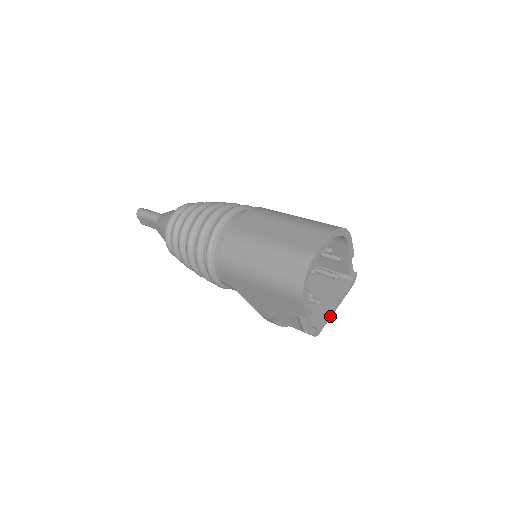
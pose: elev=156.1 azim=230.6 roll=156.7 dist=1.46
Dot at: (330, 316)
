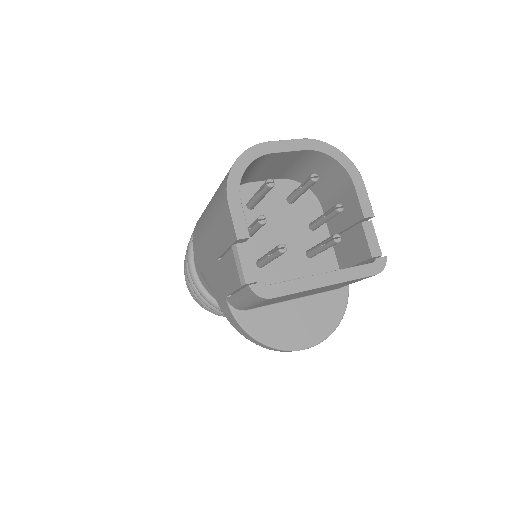
Dot at: (305, 287)
